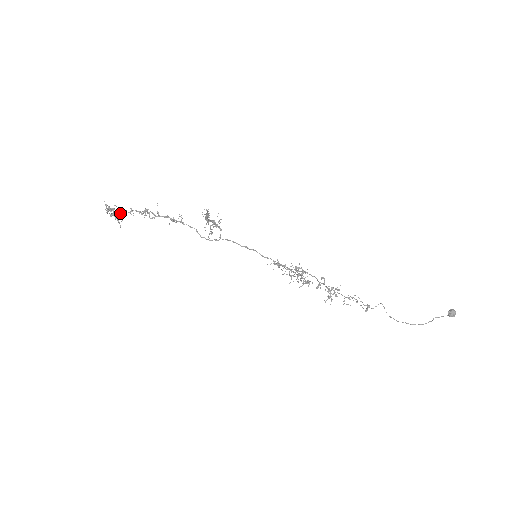
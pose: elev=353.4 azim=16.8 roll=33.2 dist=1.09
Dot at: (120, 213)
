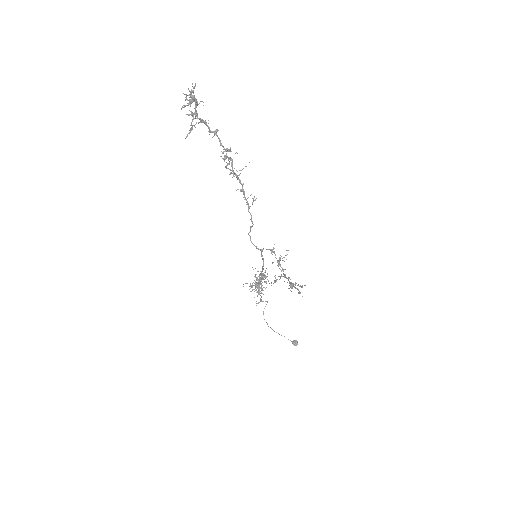
Dot at: (201, 121)
